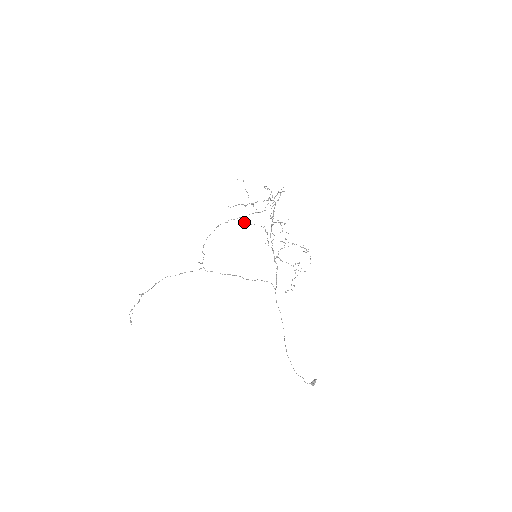
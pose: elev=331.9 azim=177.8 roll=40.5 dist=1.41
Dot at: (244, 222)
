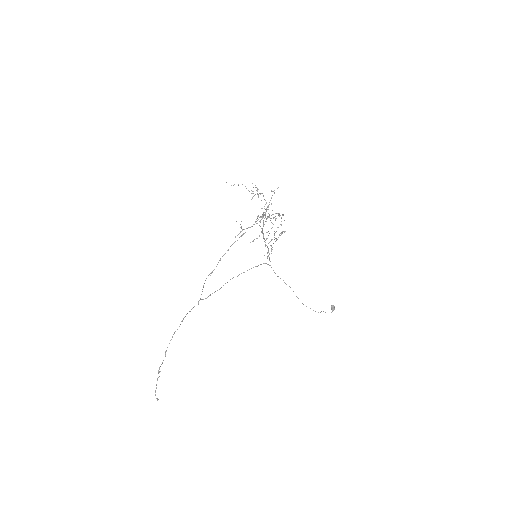
Dot at: occluded
